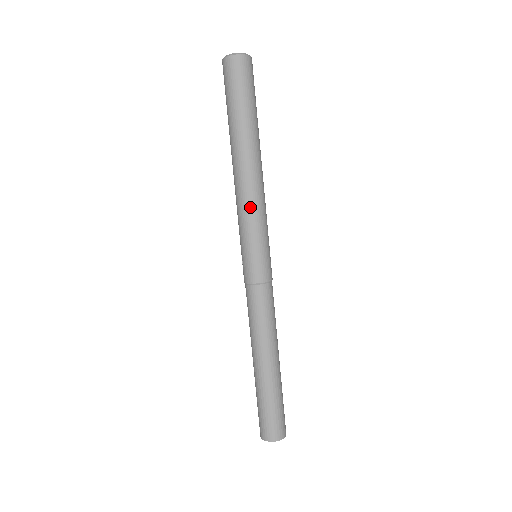
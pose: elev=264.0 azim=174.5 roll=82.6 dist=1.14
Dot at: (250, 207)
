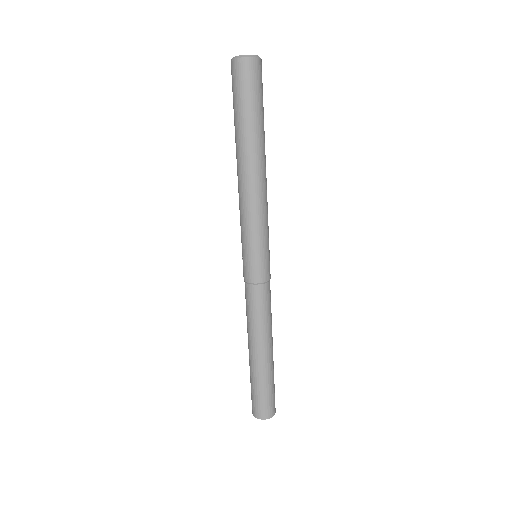
Dot at: (252, 212)
